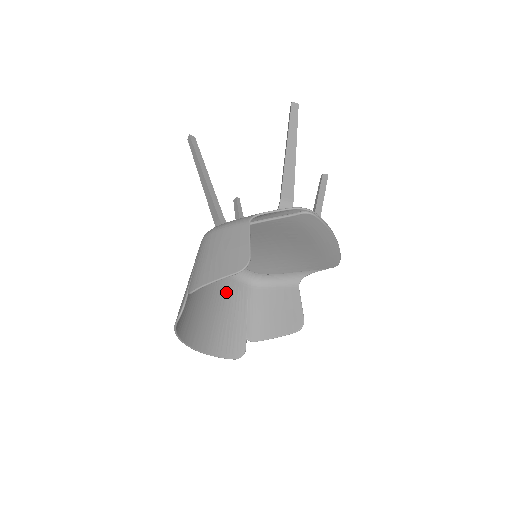
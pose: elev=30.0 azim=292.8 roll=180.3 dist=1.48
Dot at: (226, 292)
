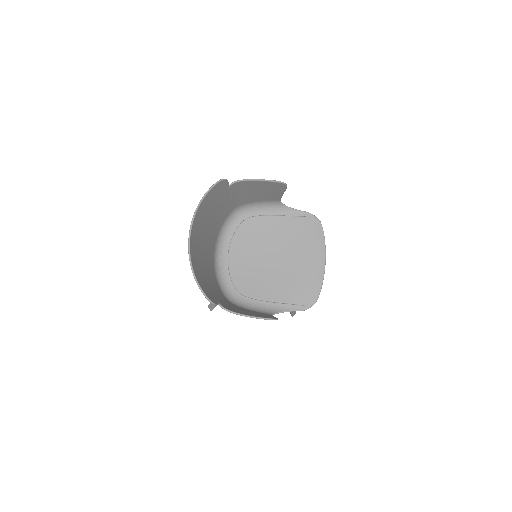
Dot at: (212, 277)
